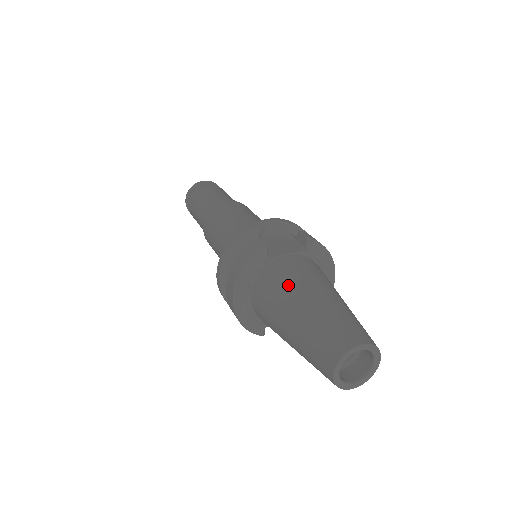
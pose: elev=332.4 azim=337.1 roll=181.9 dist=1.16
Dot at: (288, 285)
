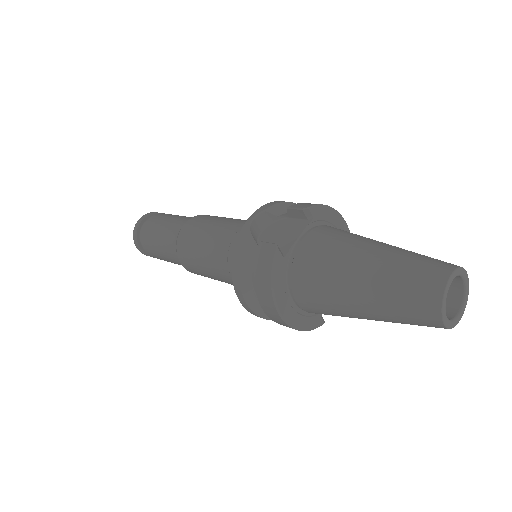
Dot at: (327, 269)
